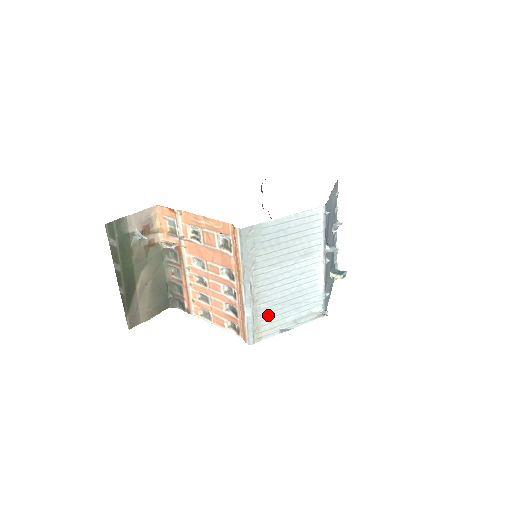
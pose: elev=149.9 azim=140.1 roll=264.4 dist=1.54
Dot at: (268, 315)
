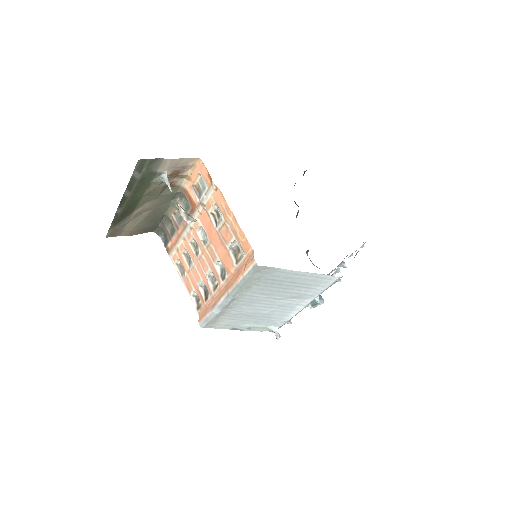
Dot at: (231, 317)
